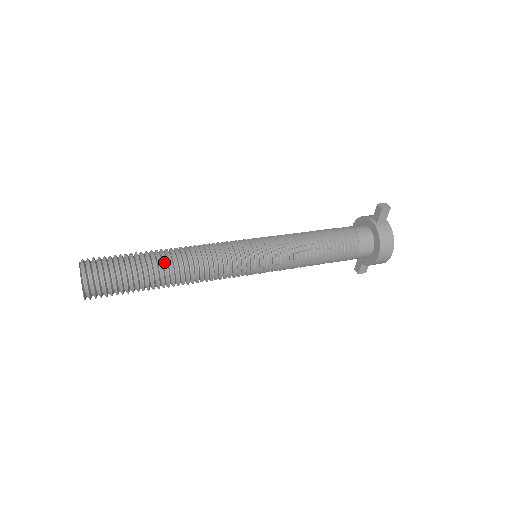
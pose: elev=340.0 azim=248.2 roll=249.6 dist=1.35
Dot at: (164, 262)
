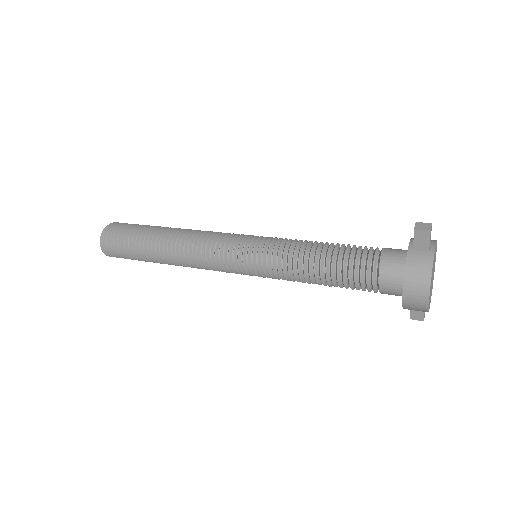
Dot at: (160, 239)
